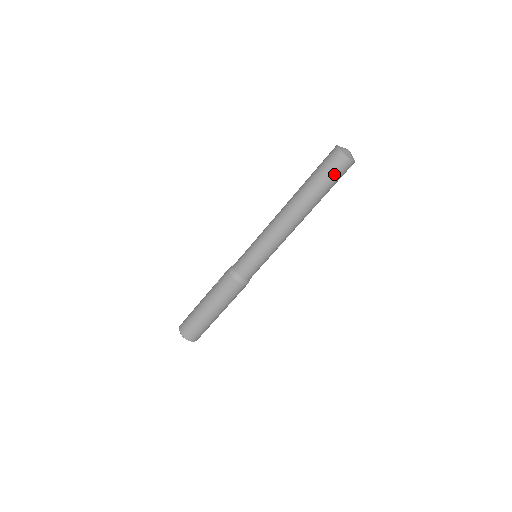
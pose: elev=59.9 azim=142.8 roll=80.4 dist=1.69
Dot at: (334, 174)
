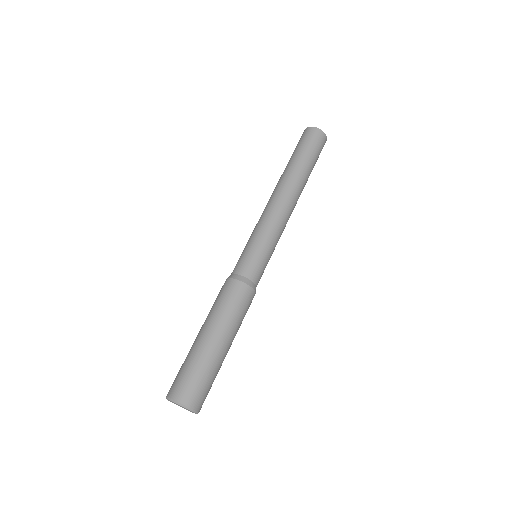
Dot at: (311, 144)
